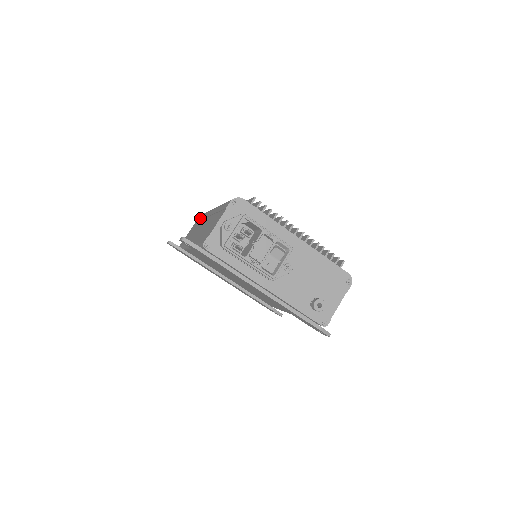
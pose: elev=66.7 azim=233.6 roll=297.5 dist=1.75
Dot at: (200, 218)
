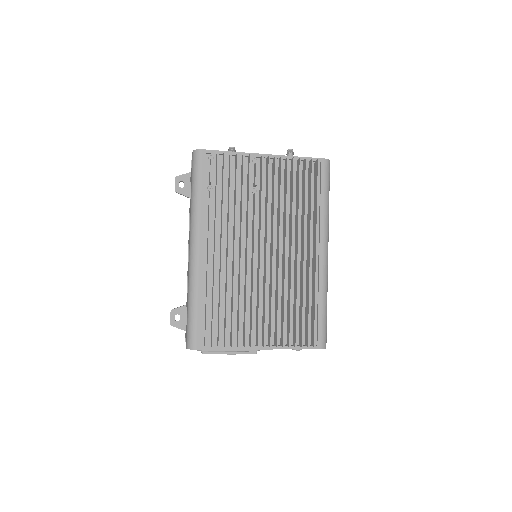
Dot at: occluded
